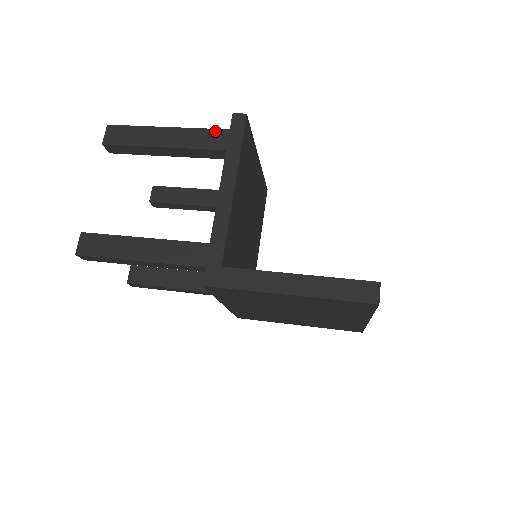
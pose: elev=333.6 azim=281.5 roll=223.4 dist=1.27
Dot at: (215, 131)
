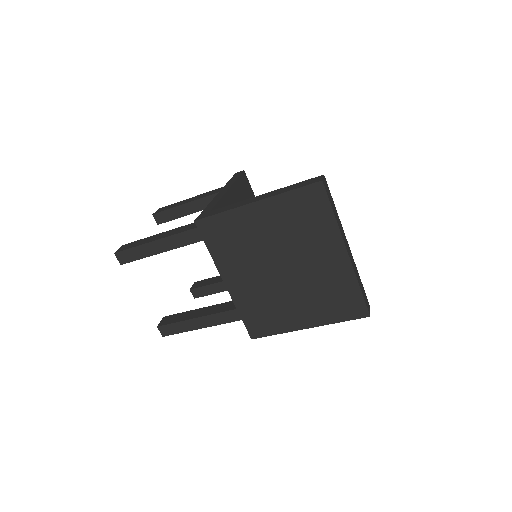
Dot at: occluded
